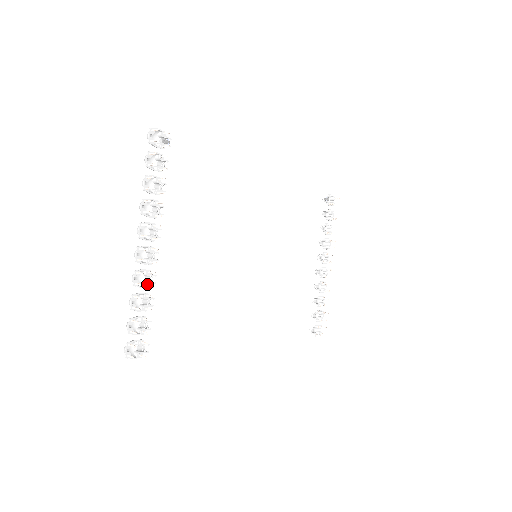
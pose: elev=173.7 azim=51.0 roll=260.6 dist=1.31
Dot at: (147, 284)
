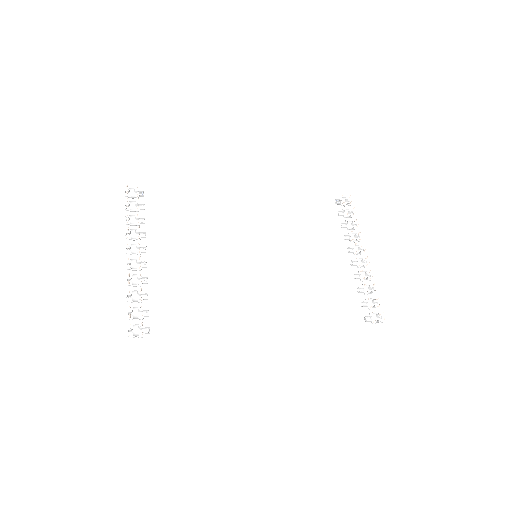
Dot at: (140, 283)
